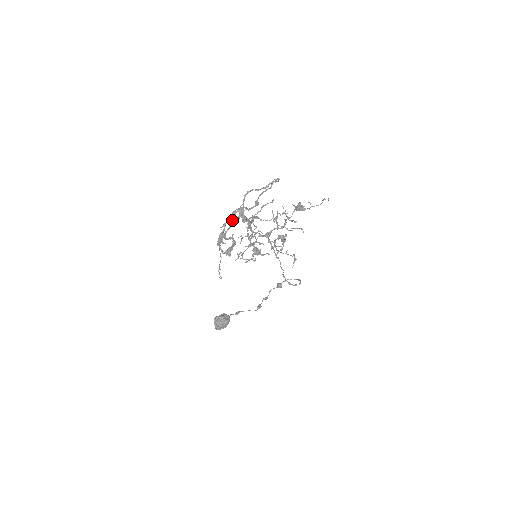
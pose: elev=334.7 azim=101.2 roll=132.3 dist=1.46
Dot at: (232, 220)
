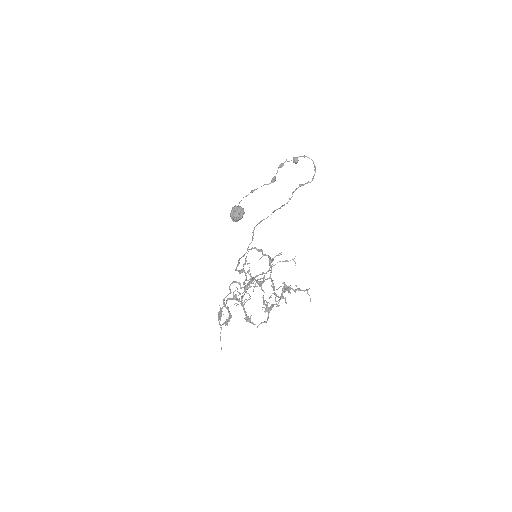
Dot at: (228, 294)
